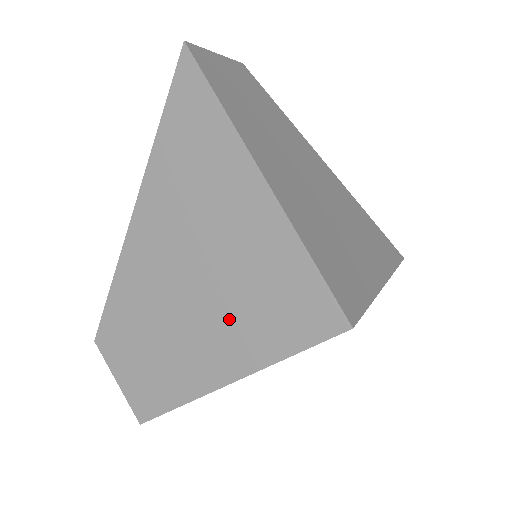
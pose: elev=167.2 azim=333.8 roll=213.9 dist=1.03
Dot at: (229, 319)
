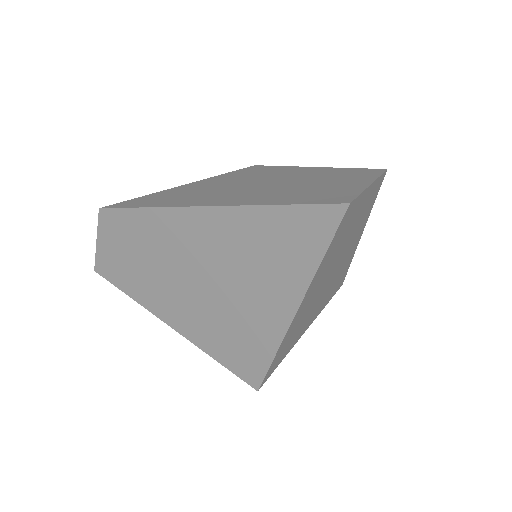
Dot at: (201, 315)
